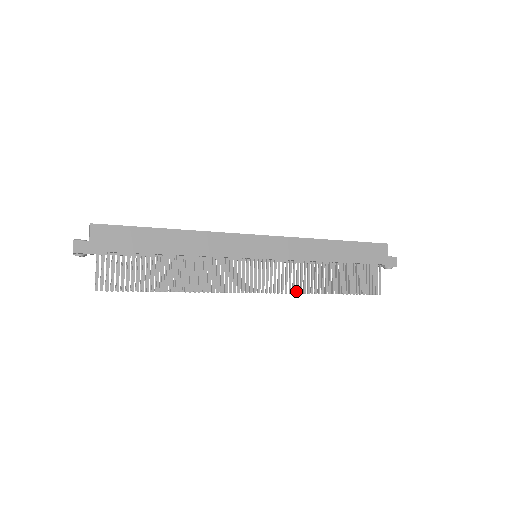
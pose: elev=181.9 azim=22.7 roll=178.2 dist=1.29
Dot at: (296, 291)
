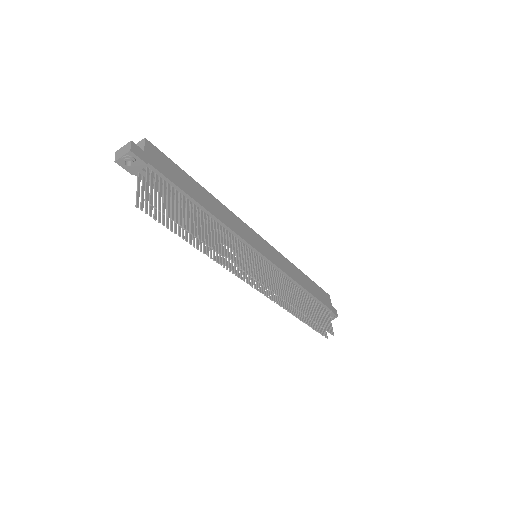
Dot at: (288, 301)
